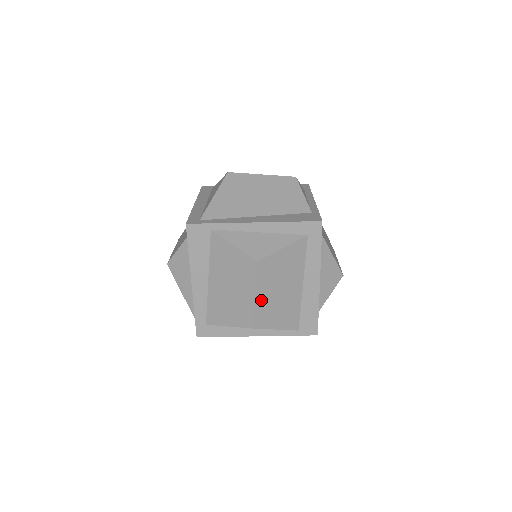
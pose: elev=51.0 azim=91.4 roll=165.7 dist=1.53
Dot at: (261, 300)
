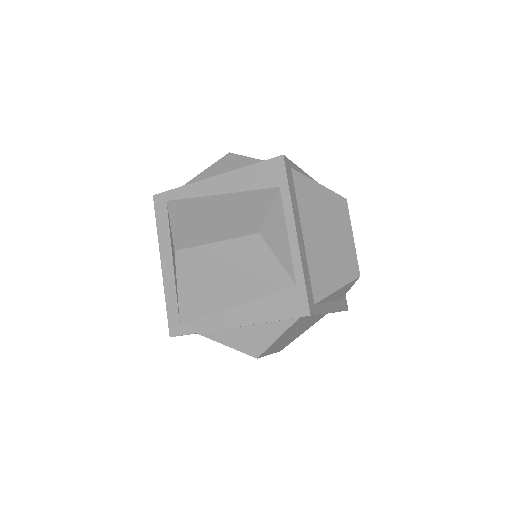
Dot at: (278, 348)
